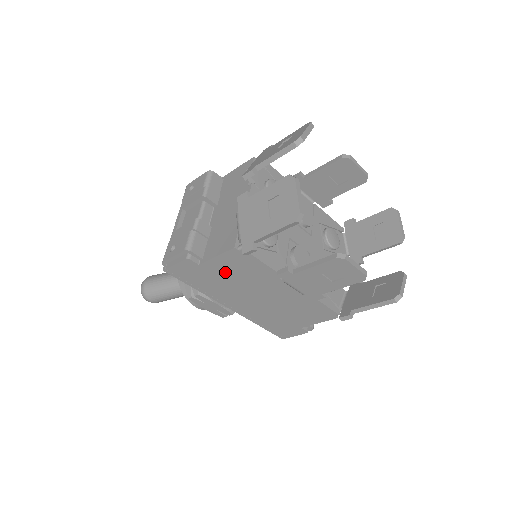
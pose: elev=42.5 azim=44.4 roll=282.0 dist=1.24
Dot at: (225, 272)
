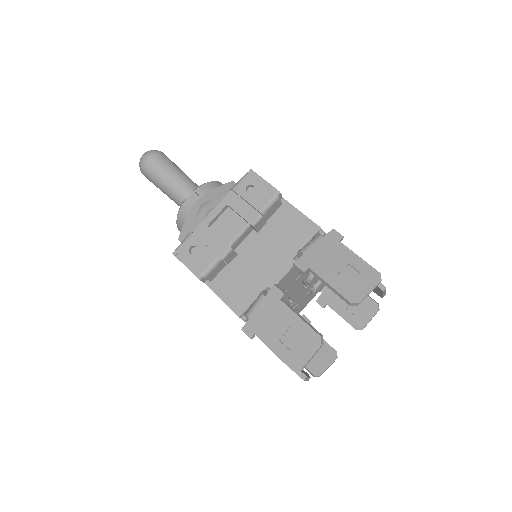
Dot at: occluded
